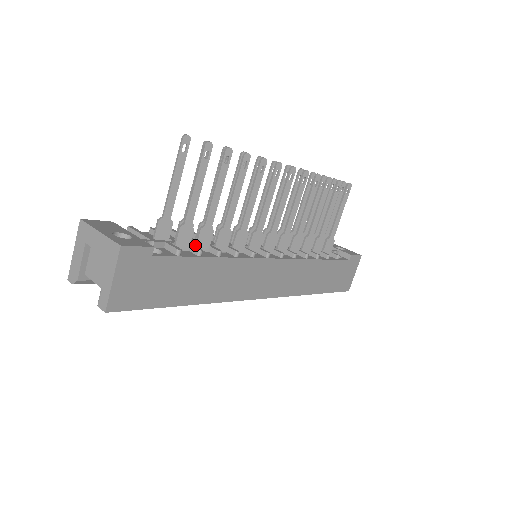
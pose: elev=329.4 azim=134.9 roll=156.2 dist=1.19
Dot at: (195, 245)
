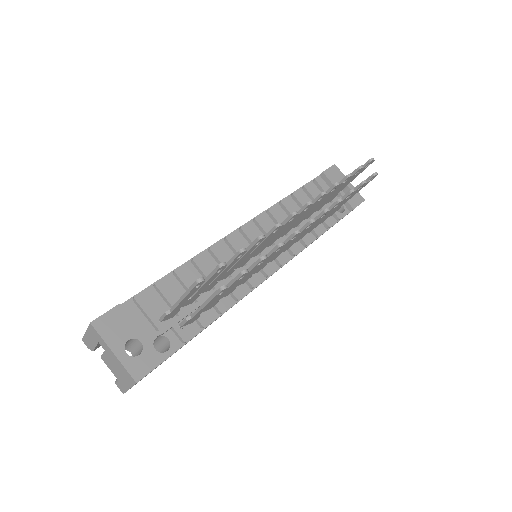
Dot at: occluded
